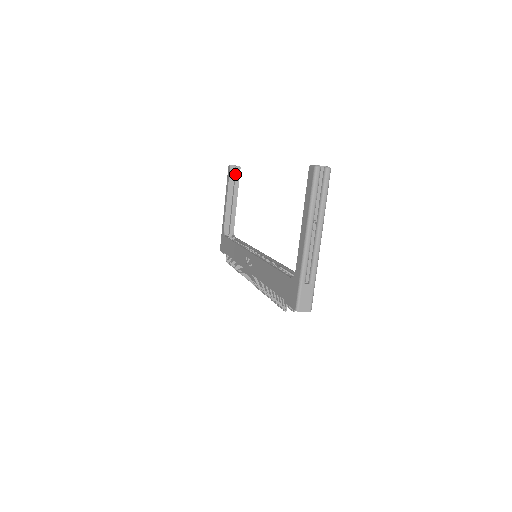
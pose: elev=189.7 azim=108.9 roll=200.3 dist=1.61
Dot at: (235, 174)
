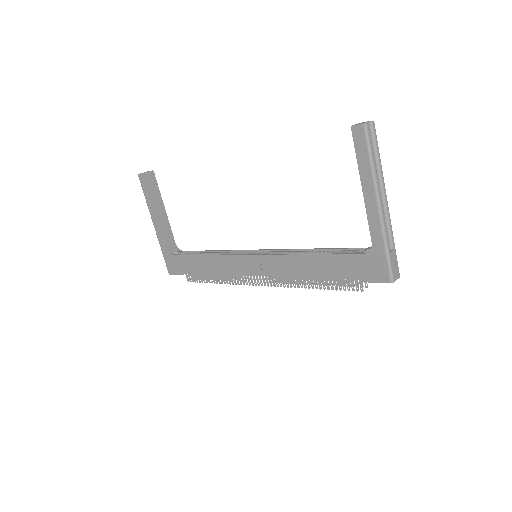
Dot at: (151, 182)
